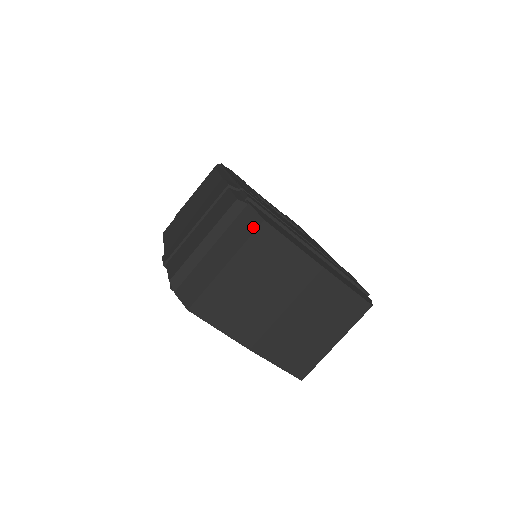
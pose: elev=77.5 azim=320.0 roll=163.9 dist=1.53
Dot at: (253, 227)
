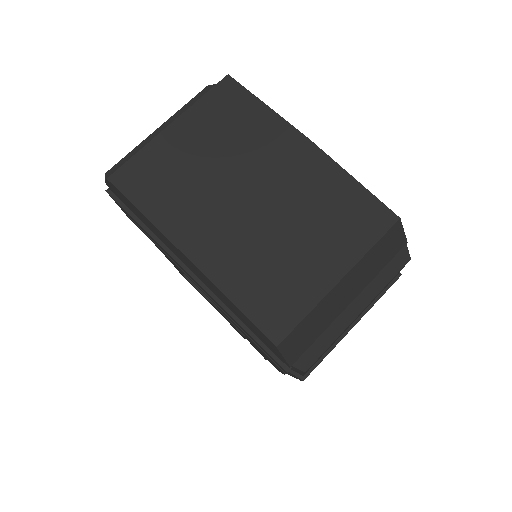
Dot at: (214, 86)
